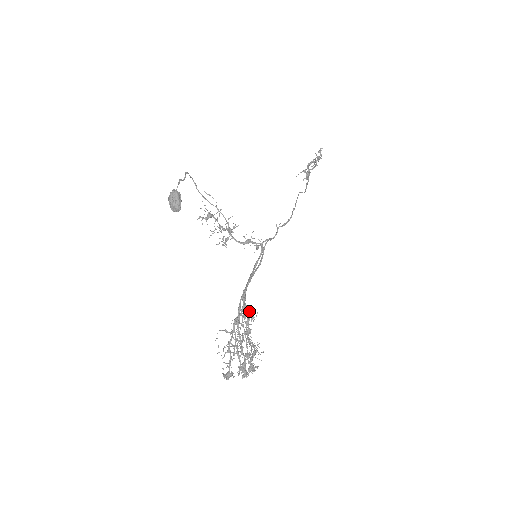
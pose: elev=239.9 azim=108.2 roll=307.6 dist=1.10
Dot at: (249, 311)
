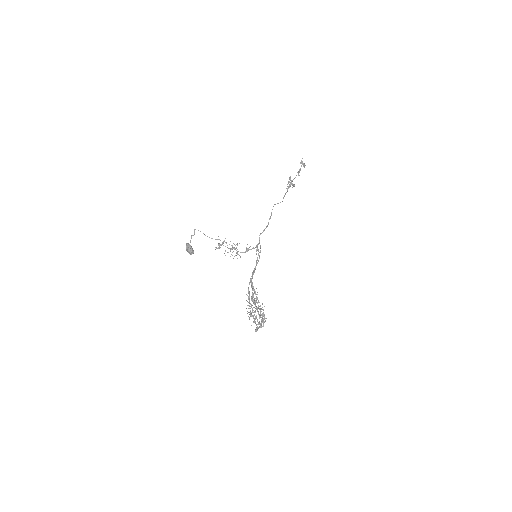
Dot at: occluded
